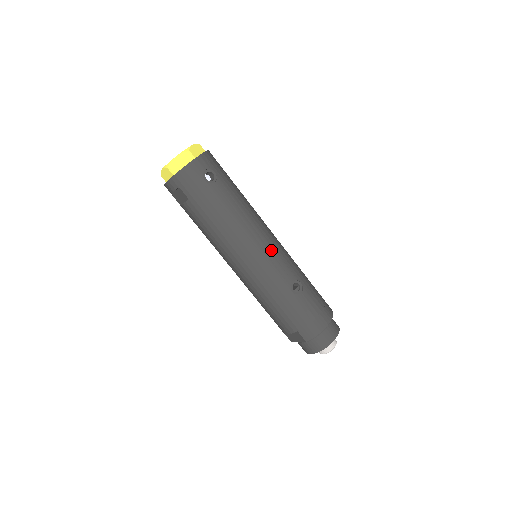
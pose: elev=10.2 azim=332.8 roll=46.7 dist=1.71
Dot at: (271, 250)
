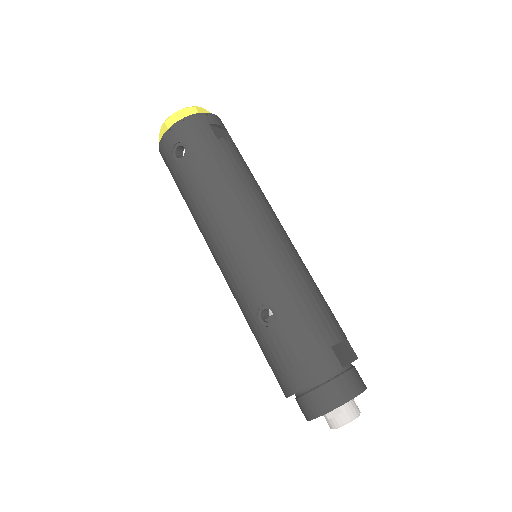
Dot at: (238, 254)
